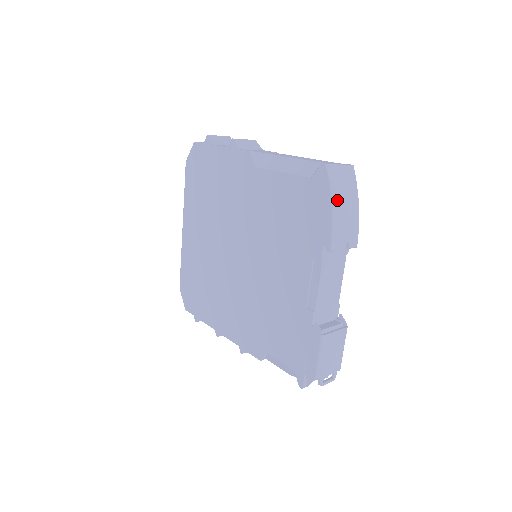
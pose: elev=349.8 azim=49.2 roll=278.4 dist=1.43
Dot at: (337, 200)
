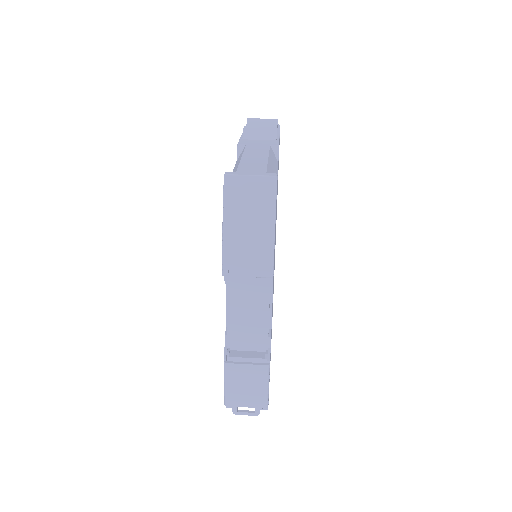
Dot at: (233, 218)
